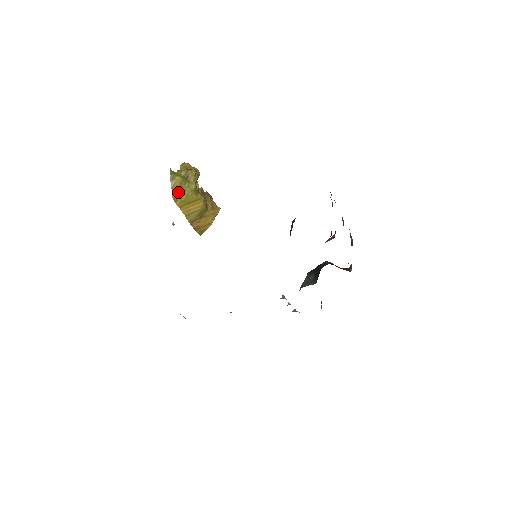
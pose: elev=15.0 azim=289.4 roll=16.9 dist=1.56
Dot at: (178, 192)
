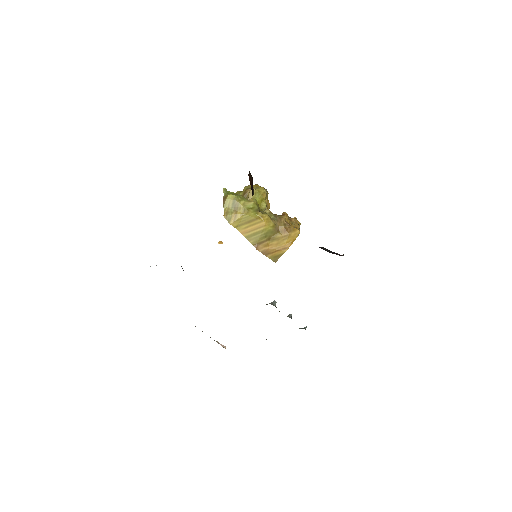
Dot at: (231, 211)
